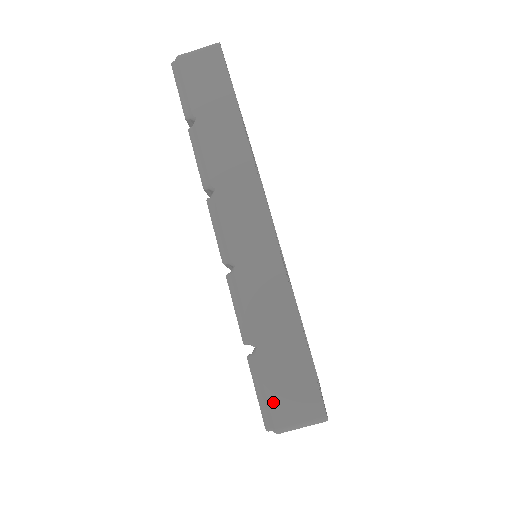
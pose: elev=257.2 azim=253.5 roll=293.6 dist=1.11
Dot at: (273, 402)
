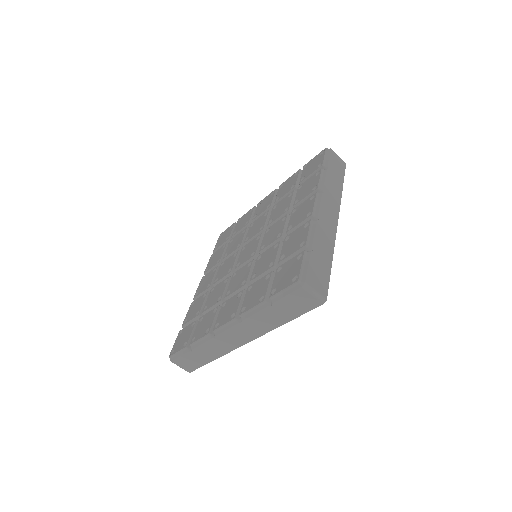
Dot at: (309, 273)
